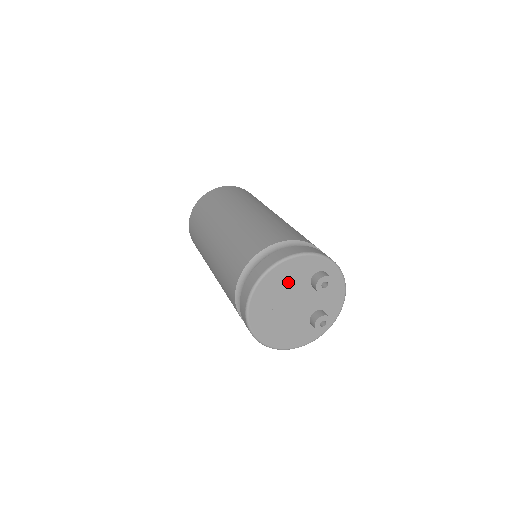
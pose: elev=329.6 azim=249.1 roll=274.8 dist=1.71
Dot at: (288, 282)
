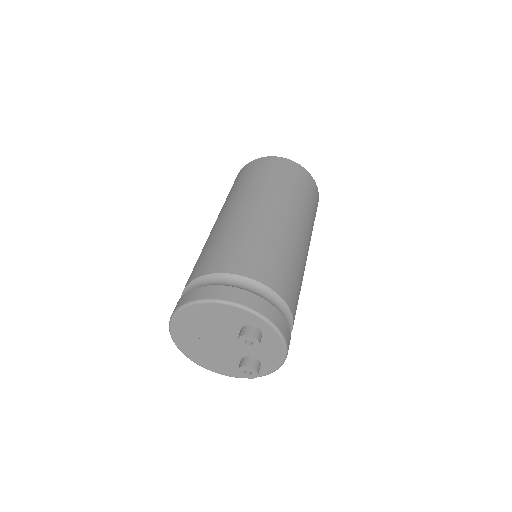
Dot at: (213, 321)
